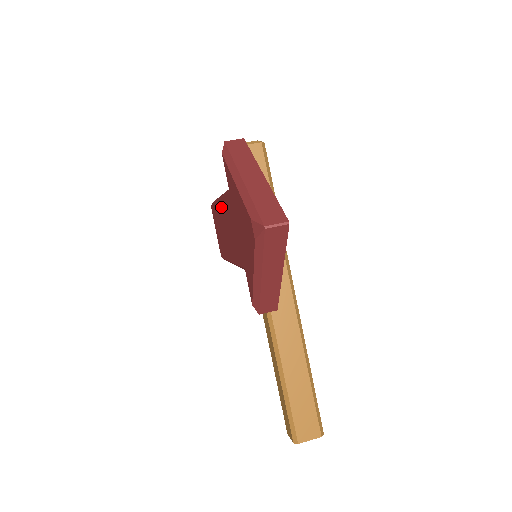
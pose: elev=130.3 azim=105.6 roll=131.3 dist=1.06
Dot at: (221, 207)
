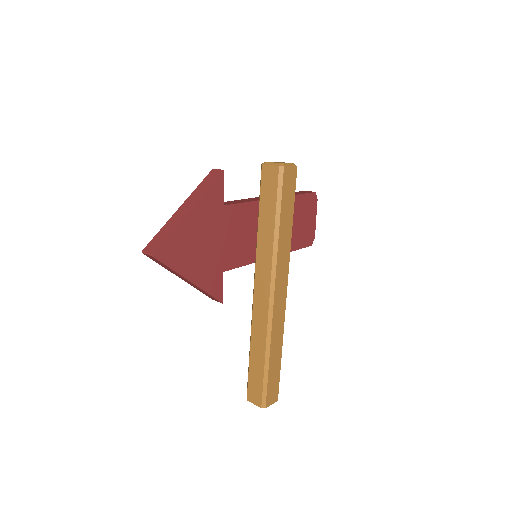
Dot at: occluded
